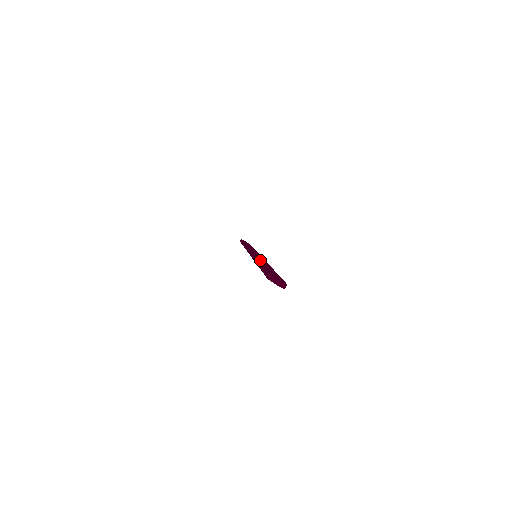
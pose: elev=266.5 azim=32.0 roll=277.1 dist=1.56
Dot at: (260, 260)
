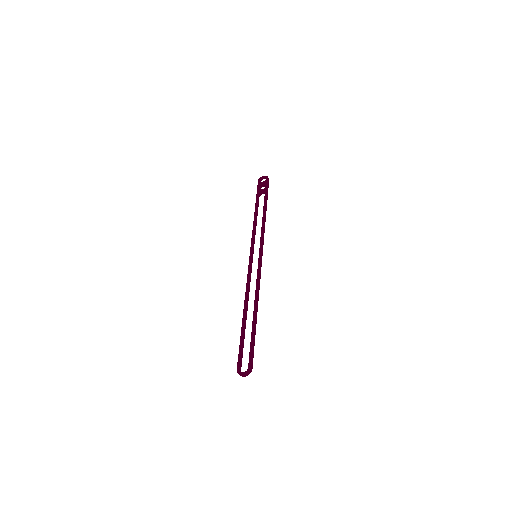
Dot at: (258, 264)
